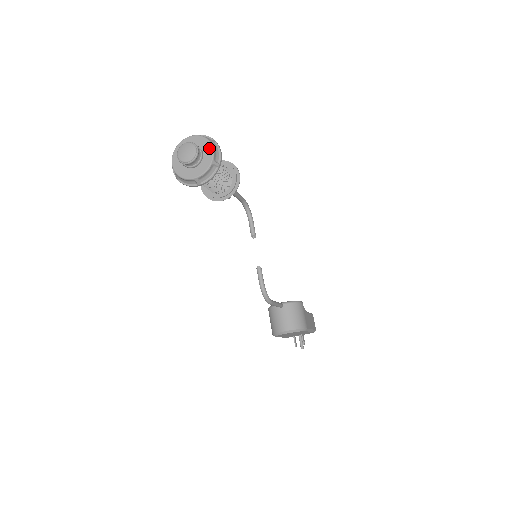
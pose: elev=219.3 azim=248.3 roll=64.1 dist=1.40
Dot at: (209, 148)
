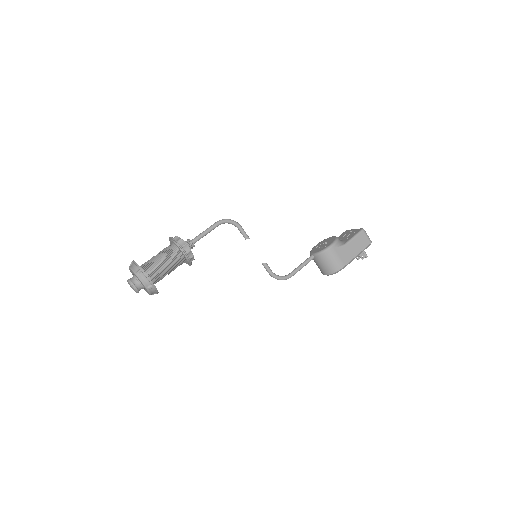
Dot at: (139, 280)
